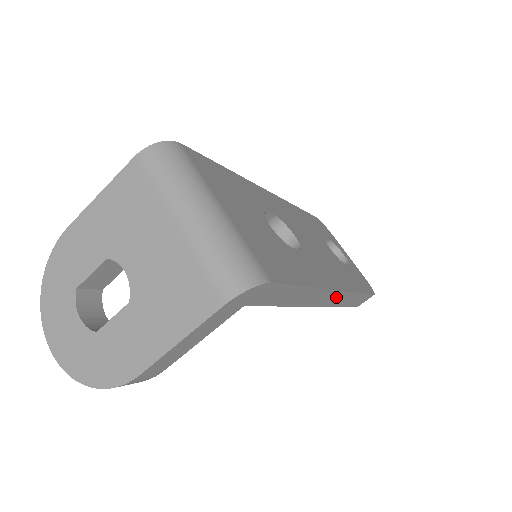
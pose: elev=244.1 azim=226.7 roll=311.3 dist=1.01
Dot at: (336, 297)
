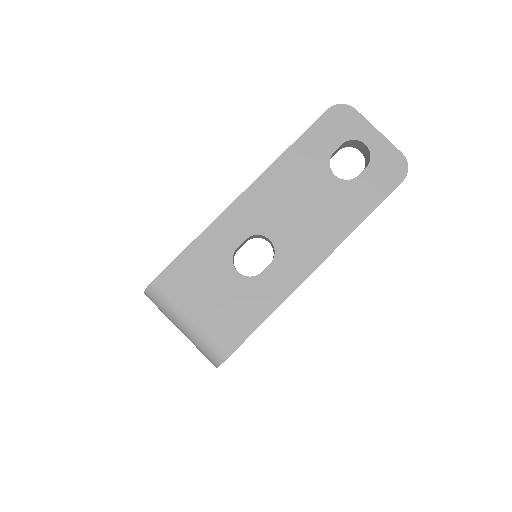
Dot at: occluded
